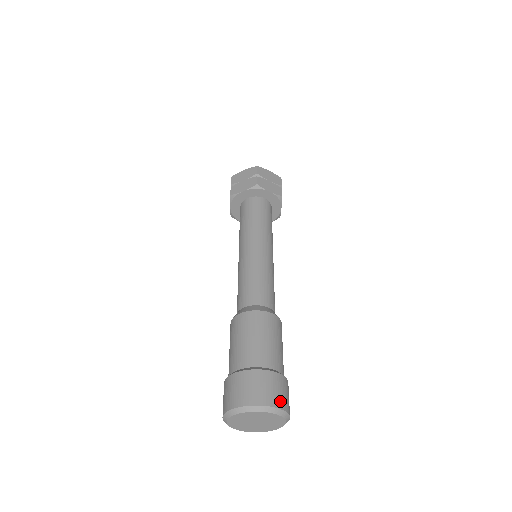
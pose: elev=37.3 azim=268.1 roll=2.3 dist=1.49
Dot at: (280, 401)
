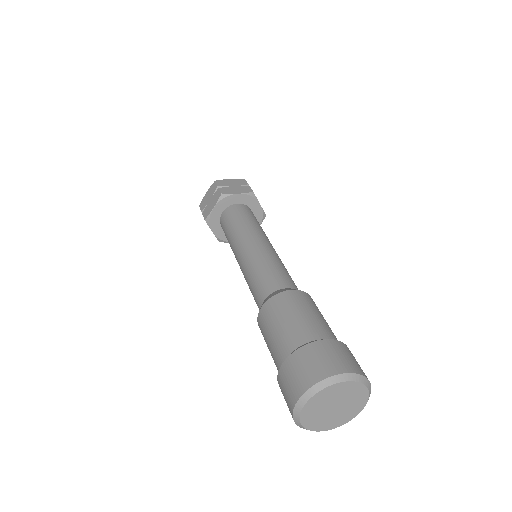
Dot at: occluded
